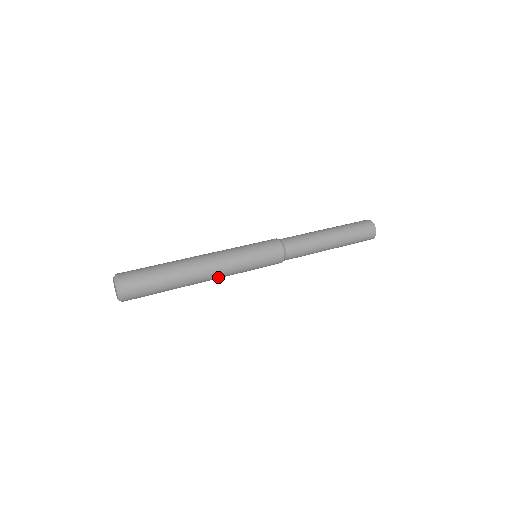
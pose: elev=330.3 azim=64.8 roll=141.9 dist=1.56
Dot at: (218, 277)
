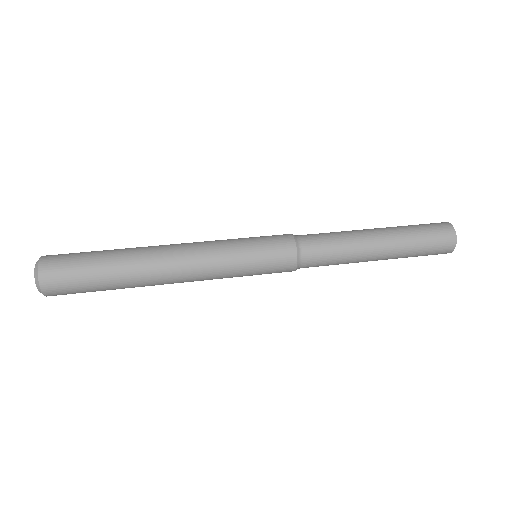
Dot at: occluded
